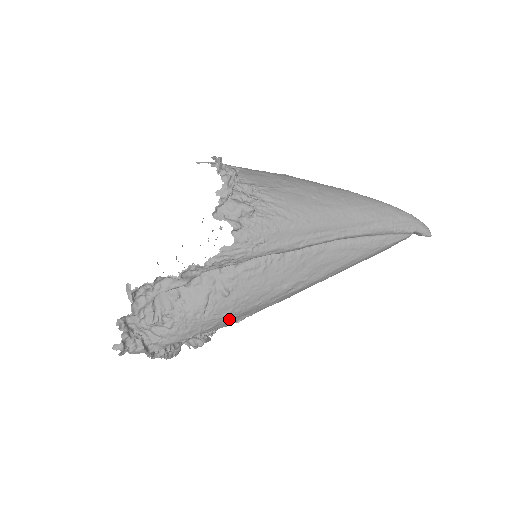
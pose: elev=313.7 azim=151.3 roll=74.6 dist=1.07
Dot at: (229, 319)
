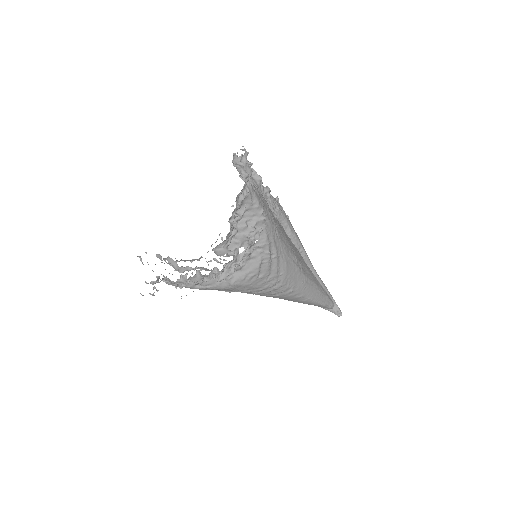
Dot at: (275, 233)
